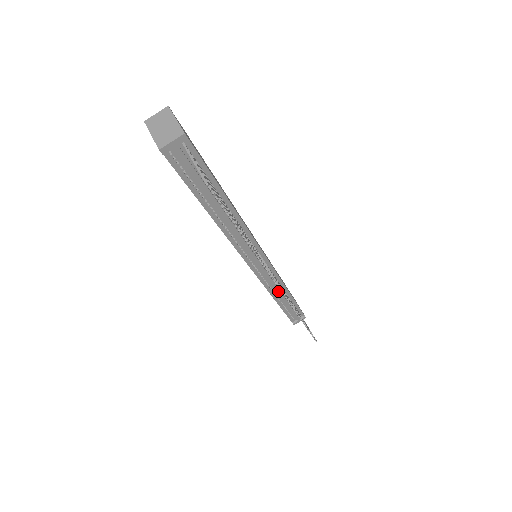
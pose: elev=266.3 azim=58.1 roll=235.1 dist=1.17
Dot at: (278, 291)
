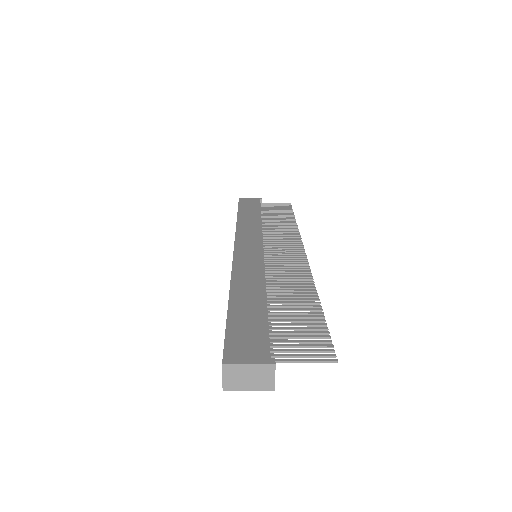
Dot at: occluded
